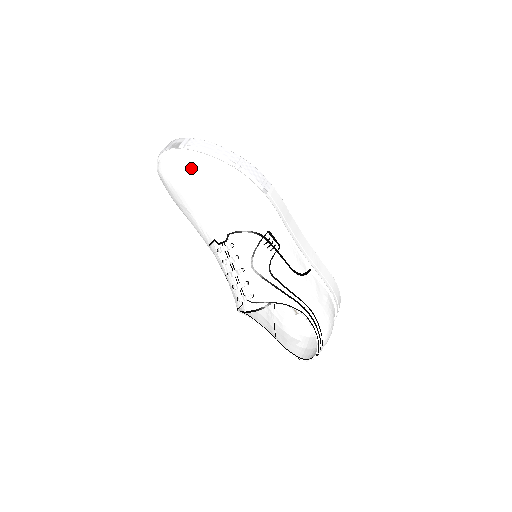
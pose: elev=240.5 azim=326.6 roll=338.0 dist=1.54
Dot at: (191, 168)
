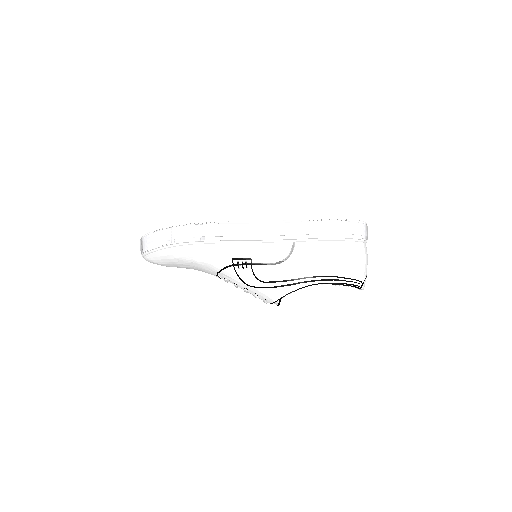
Dot at: (158, 261)
